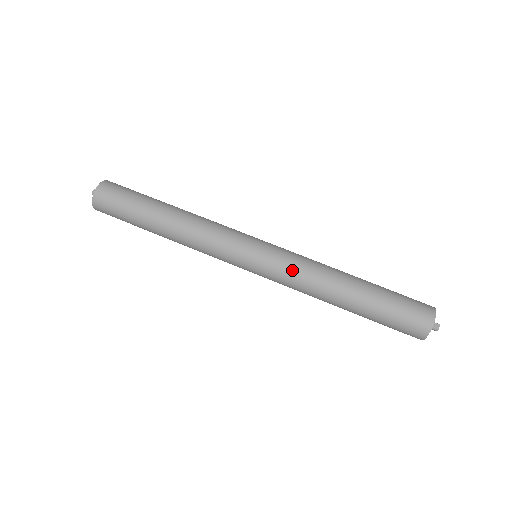
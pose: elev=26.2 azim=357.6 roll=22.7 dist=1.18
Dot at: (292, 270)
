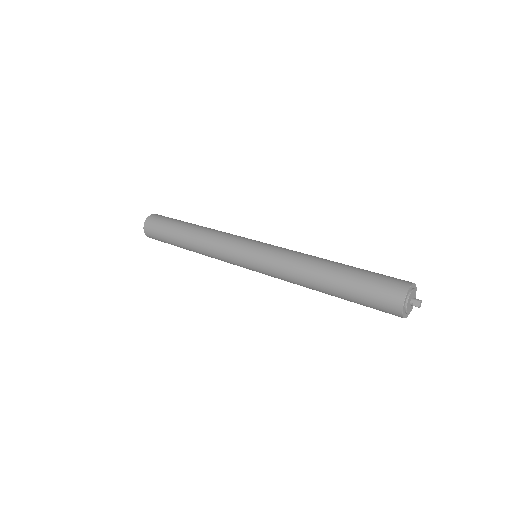
Dot at: (276, 272)
